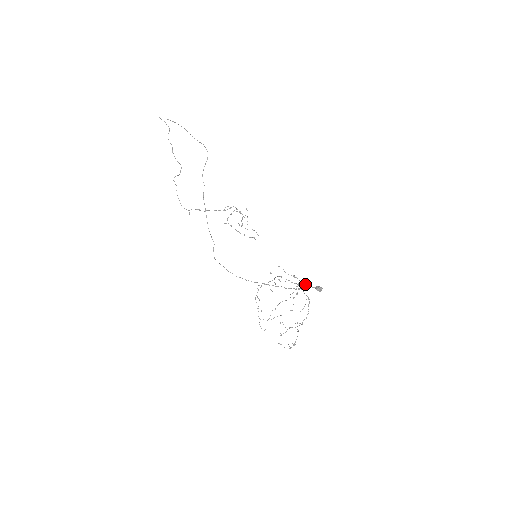
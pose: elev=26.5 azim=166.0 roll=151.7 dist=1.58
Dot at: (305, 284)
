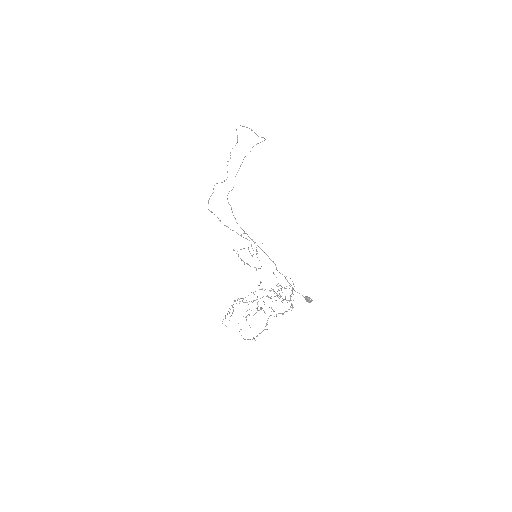
Dot at: occluded
